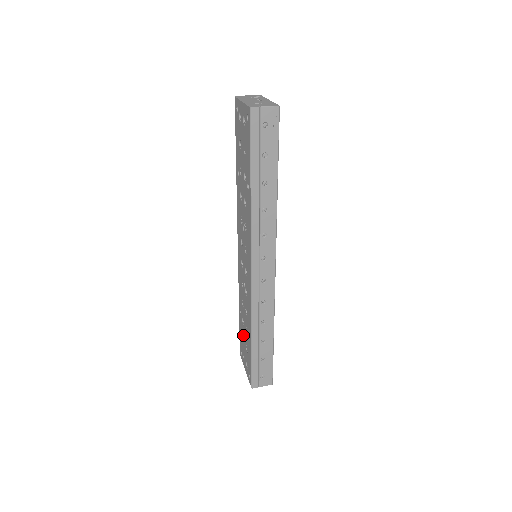
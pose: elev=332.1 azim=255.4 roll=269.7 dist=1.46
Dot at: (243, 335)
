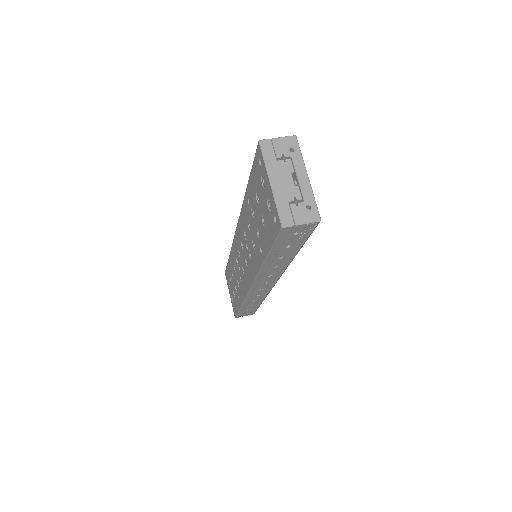
Dot at: (231, 279)
